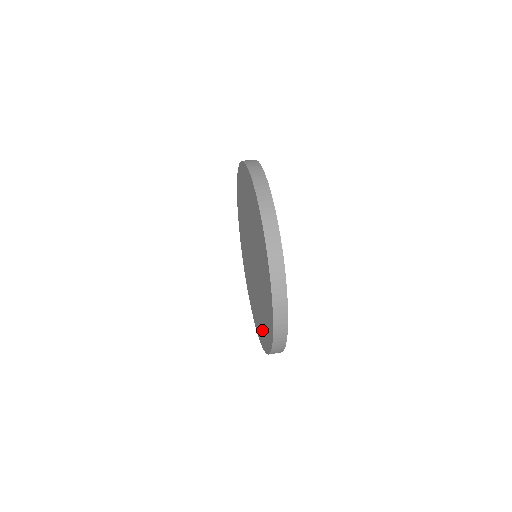
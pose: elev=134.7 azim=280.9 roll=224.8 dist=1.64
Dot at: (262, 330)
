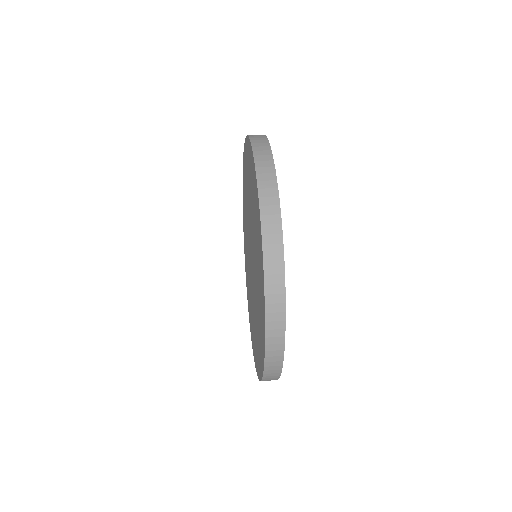
Dot at: (258, 349)
